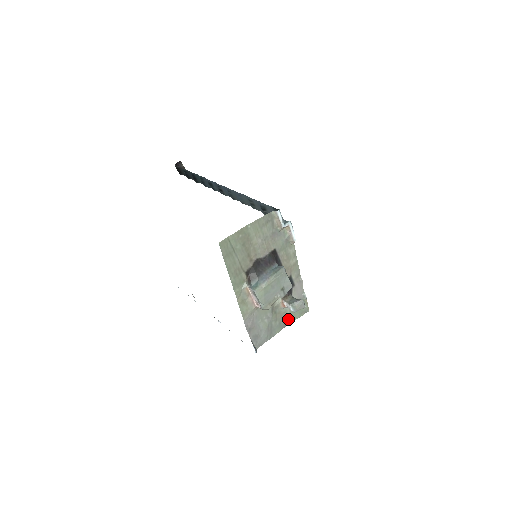
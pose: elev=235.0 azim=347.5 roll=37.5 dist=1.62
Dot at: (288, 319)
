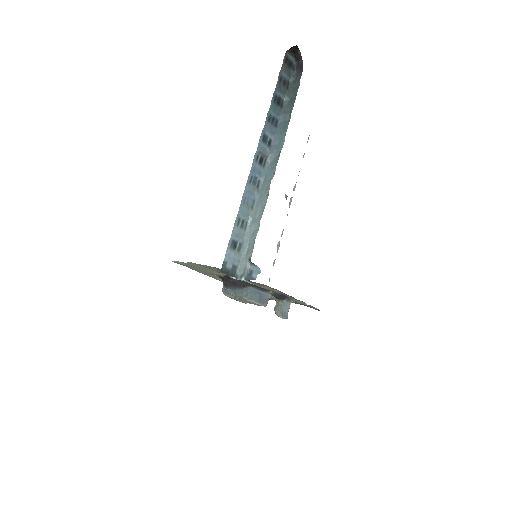
Dot at: (297, 303)
